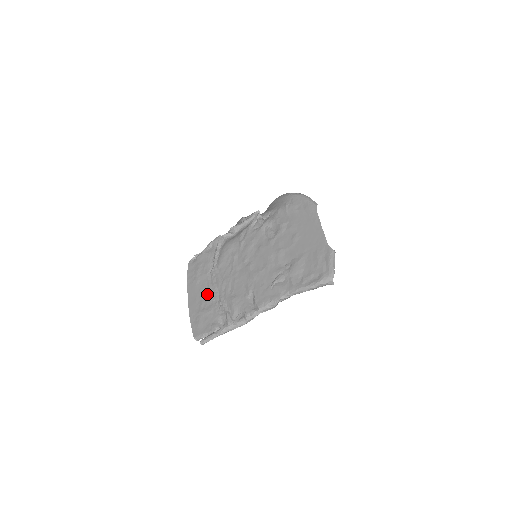
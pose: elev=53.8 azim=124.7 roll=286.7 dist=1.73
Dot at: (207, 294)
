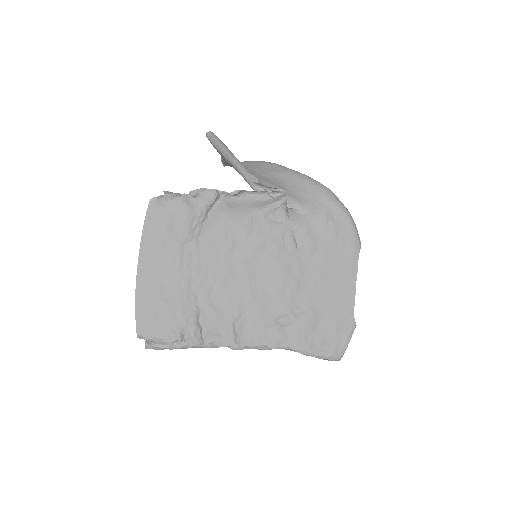
Dot at: (173, 278)
